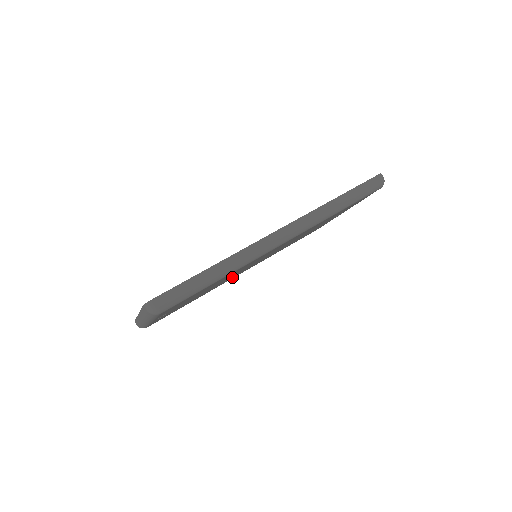
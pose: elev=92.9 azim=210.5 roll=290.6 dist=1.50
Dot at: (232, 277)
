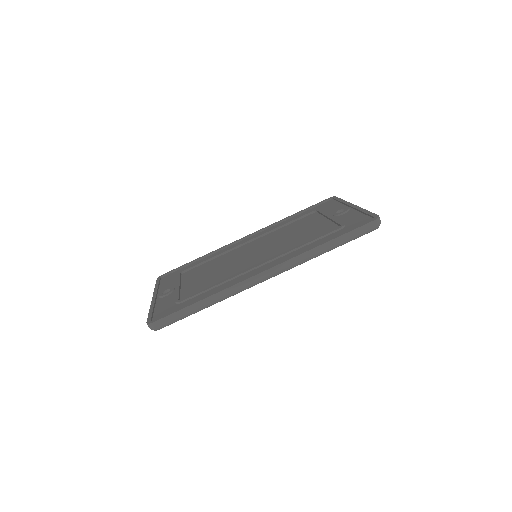
Dot at: occluded
